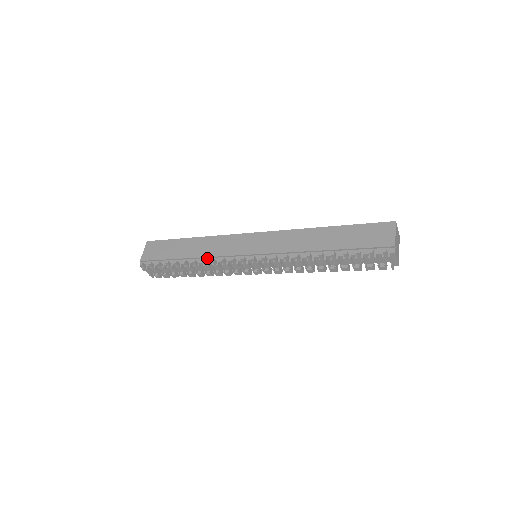
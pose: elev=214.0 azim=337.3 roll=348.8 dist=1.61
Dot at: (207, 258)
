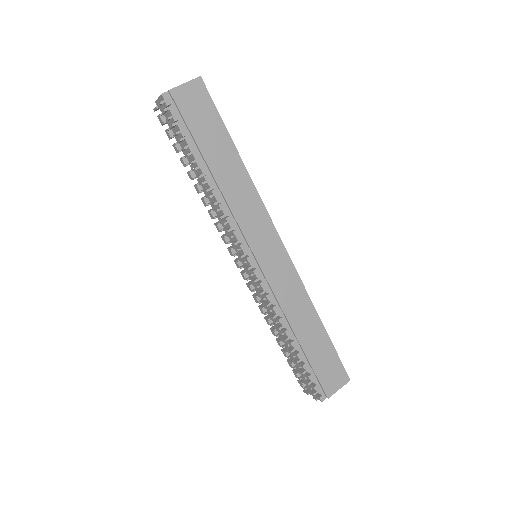
Dot at: (225, 202)
